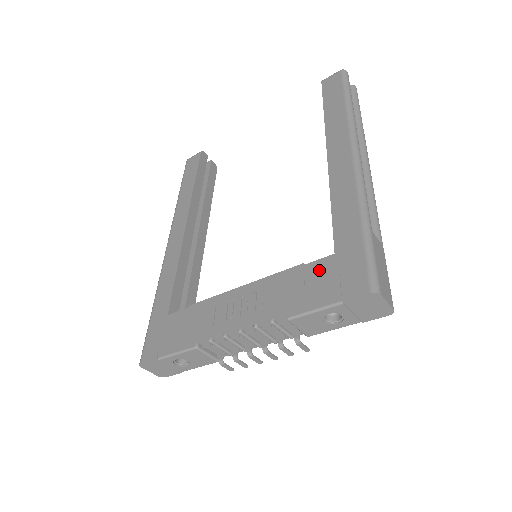
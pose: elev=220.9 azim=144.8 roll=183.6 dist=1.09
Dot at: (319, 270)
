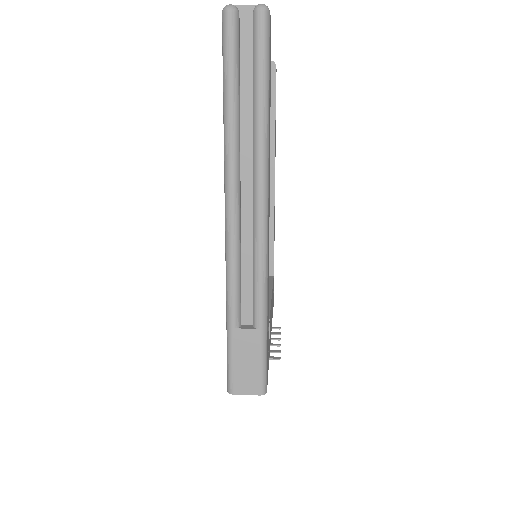
Dot at: occluded
